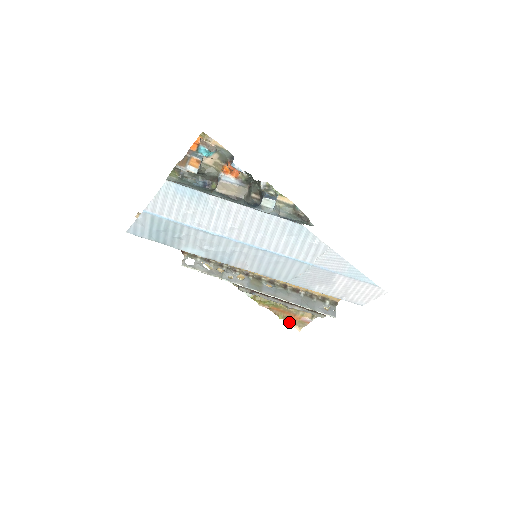
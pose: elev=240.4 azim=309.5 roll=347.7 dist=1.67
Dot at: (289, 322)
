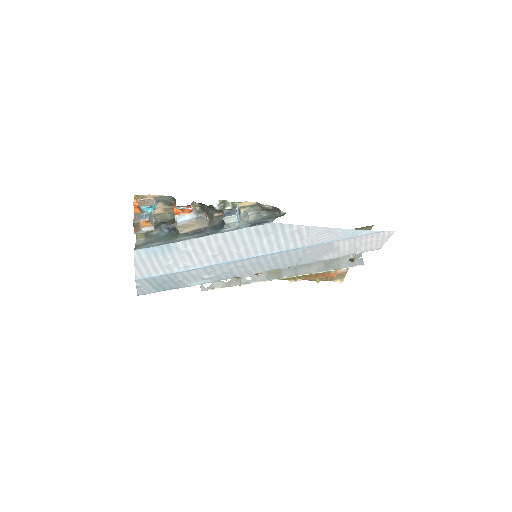
Dot at: (328, 280)
